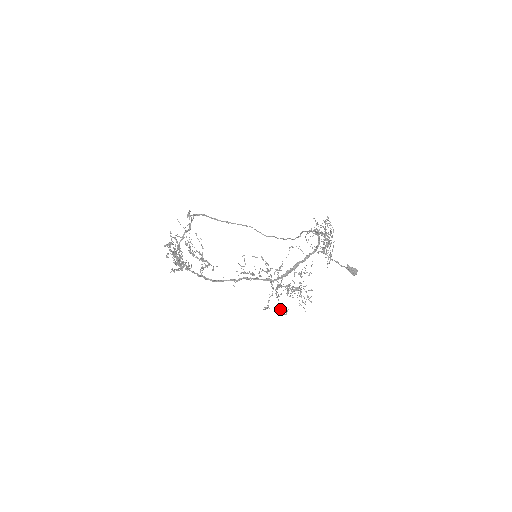
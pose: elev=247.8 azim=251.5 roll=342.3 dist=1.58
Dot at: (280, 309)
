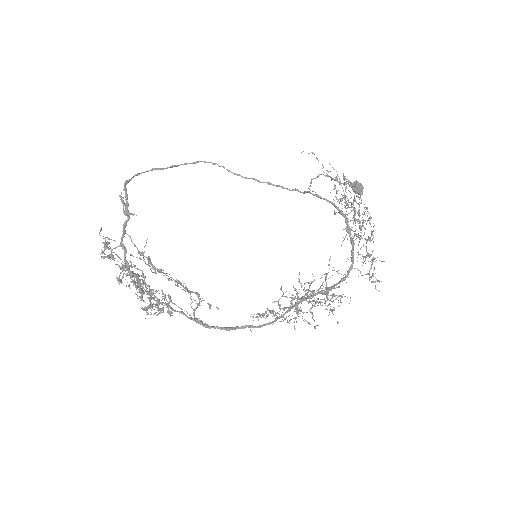
Dot at: occluded
